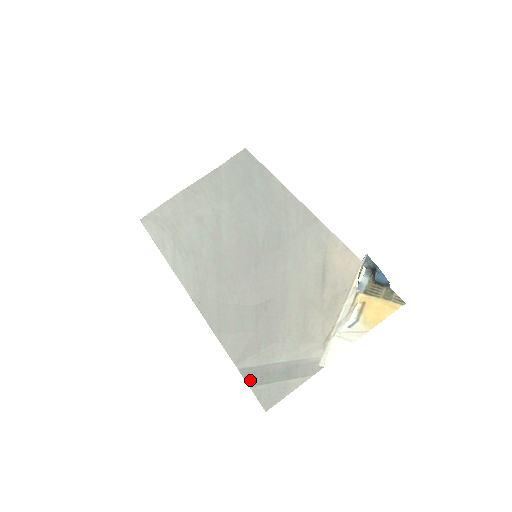
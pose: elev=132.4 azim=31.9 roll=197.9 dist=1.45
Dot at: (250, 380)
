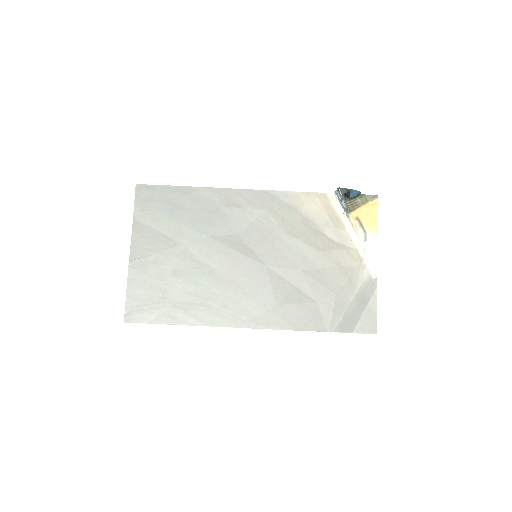
Dot at: (348, 329)
